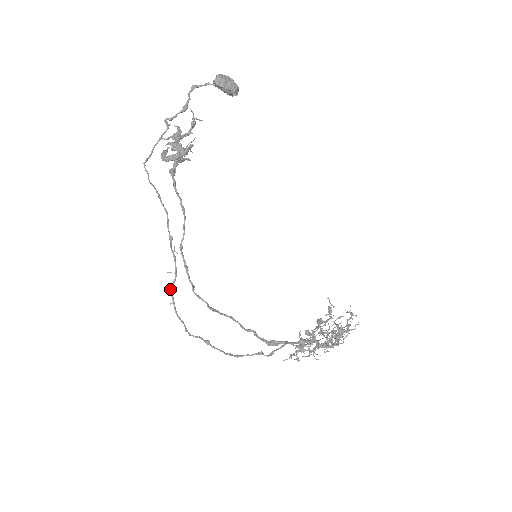
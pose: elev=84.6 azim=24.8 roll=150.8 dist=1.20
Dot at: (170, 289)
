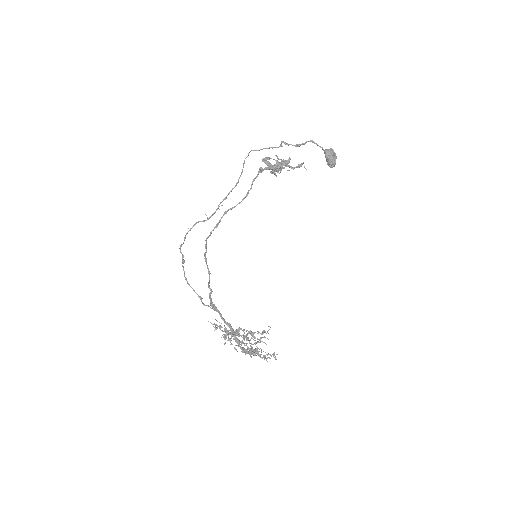
Dot at: (197, 222)
